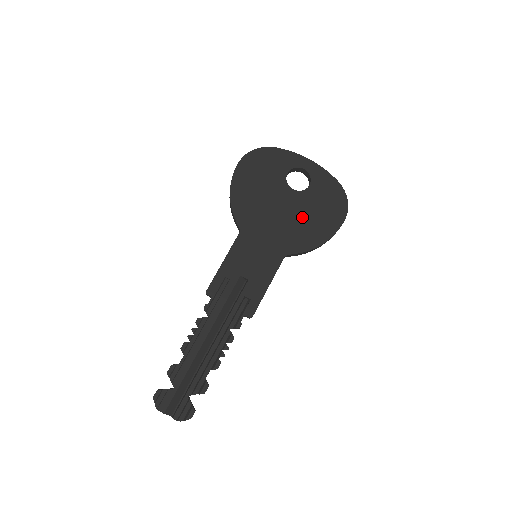
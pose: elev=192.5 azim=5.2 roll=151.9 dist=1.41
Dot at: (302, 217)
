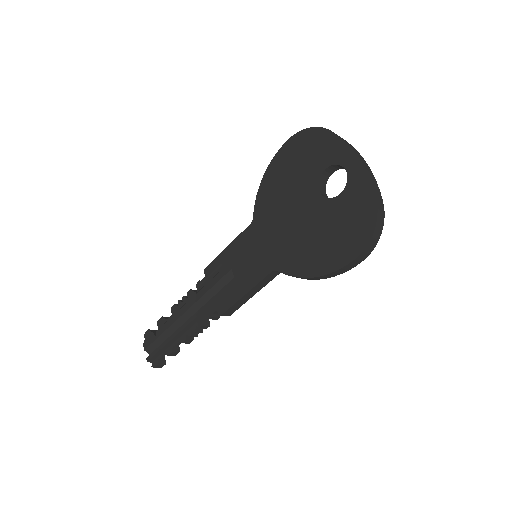
Dot at: (311, 232)
